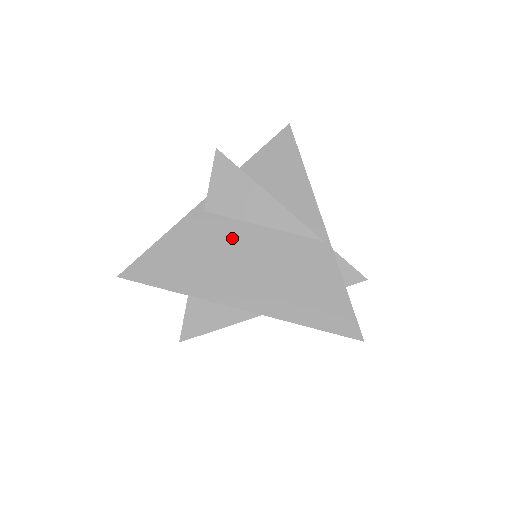
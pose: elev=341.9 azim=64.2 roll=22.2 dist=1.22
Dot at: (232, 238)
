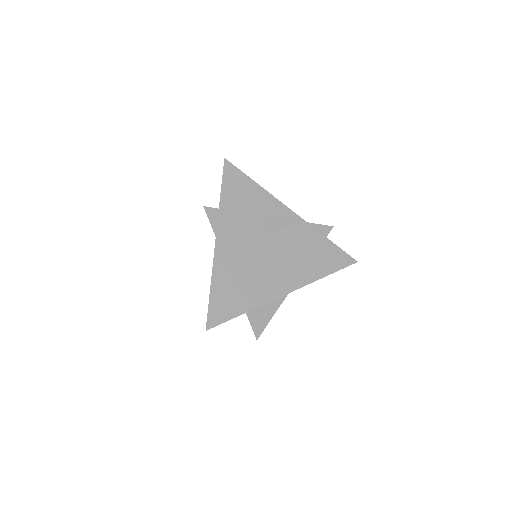
Dot at: (251, 256)
